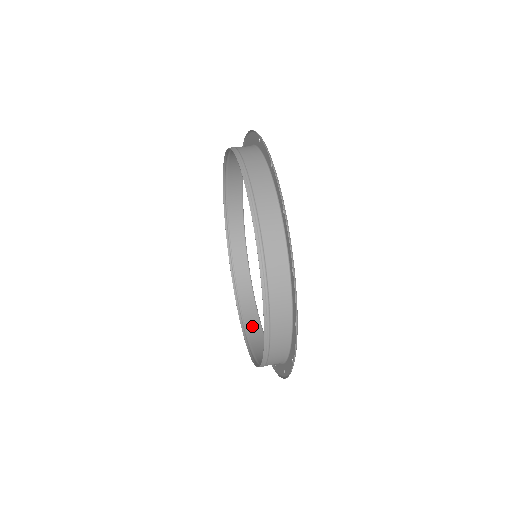
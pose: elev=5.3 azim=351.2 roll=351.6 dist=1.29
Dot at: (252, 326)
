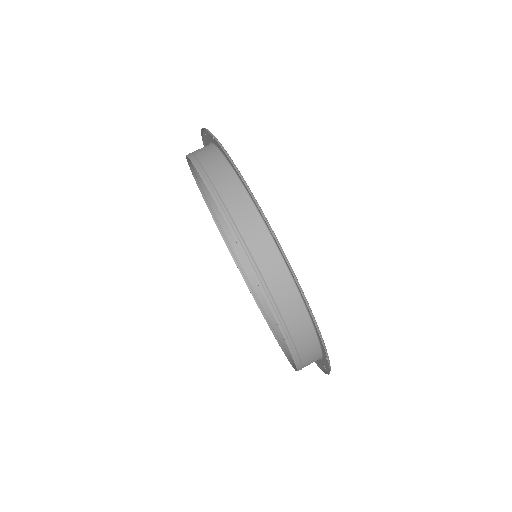
Dot at: occluded
